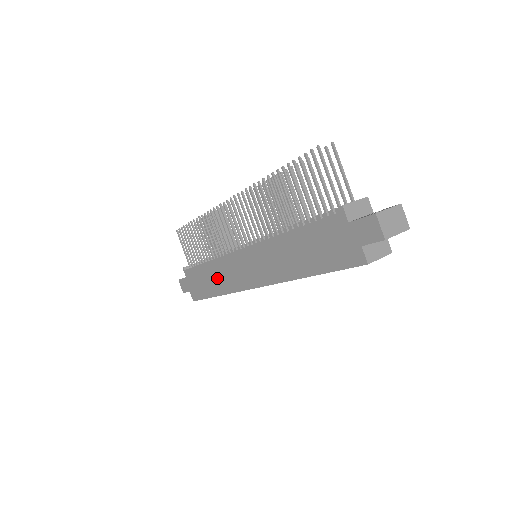
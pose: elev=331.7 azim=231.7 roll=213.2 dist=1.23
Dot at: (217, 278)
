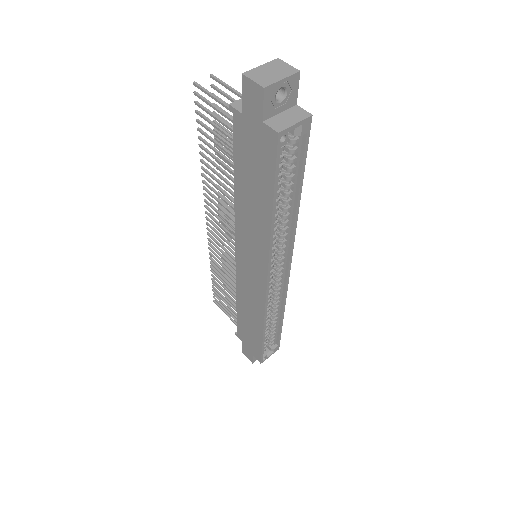
Dot at: (250, 312)
